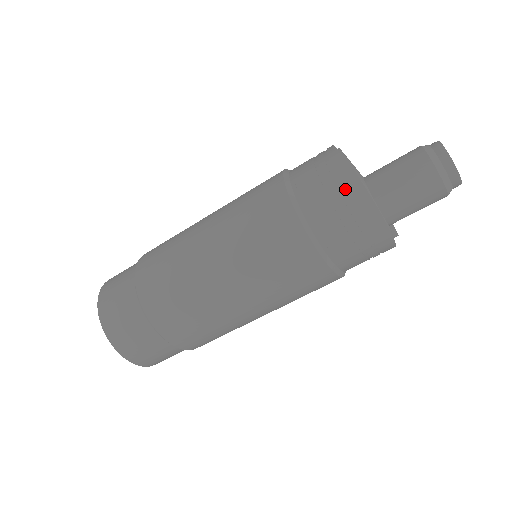
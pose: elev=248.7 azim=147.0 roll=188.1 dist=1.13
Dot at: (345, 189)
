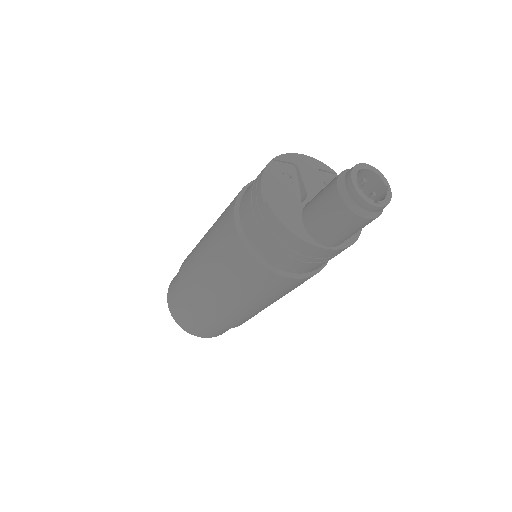
Dot at: (290, 245)
